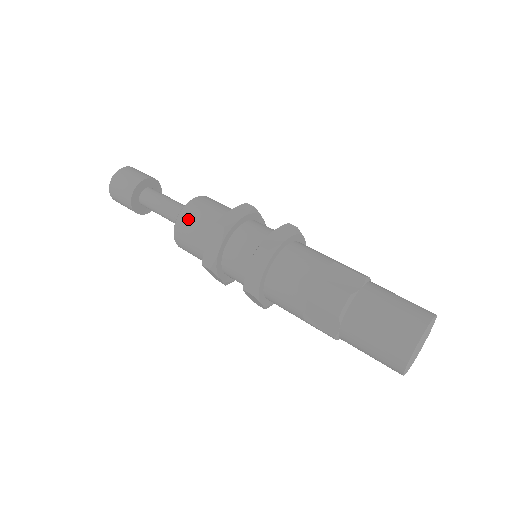
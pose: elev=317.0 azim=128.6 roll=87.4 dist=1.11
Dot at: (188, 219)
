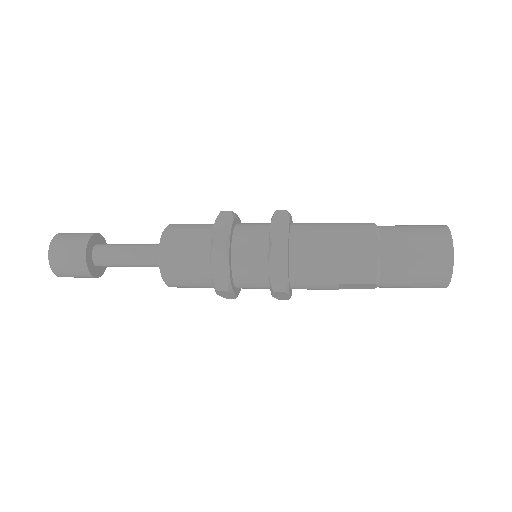
Dot at: (180, 226)
